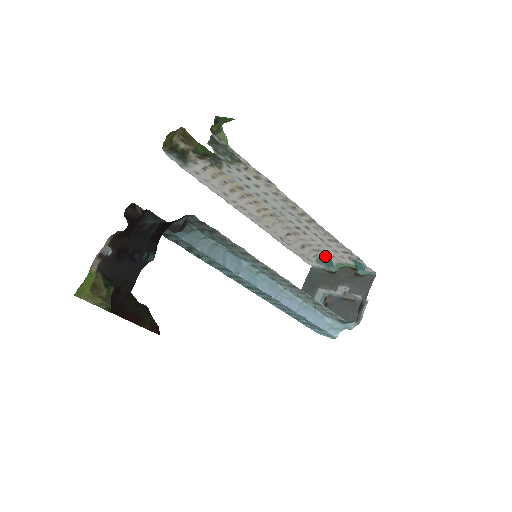
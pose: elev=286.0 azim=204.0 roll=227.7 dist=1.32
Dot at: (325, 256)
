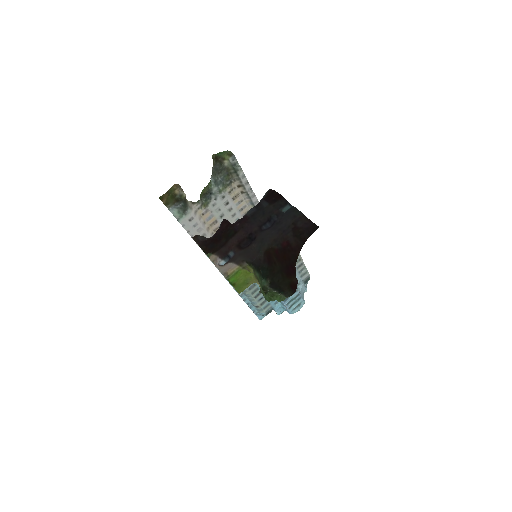
Dot at: occluded
